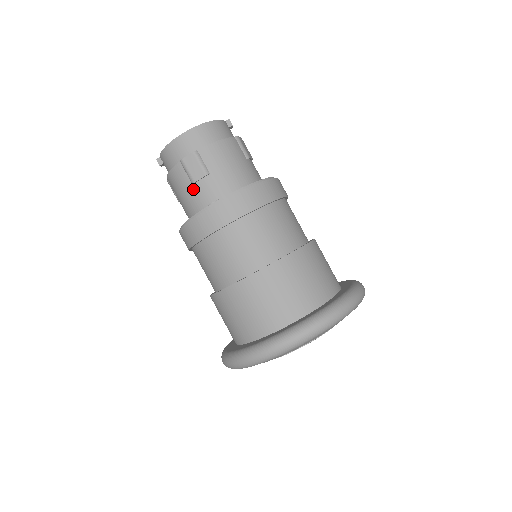
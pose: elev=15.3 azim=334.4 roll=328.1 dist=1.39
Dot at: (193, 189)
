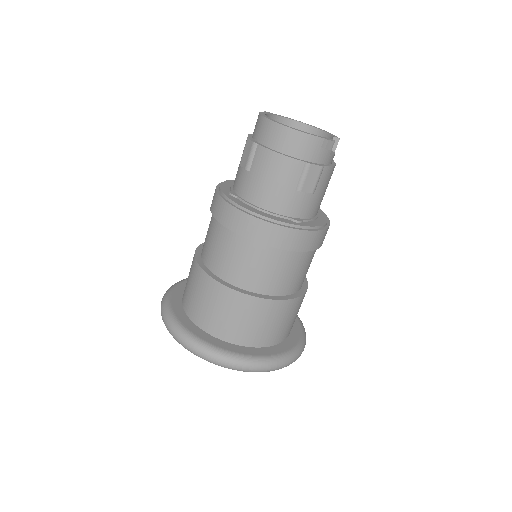
Dot at: (239, 167)
